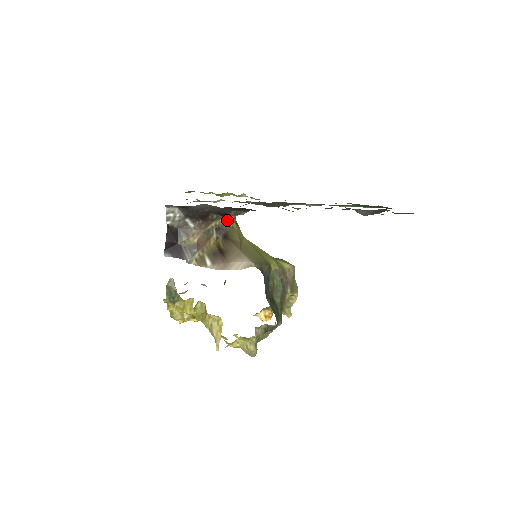
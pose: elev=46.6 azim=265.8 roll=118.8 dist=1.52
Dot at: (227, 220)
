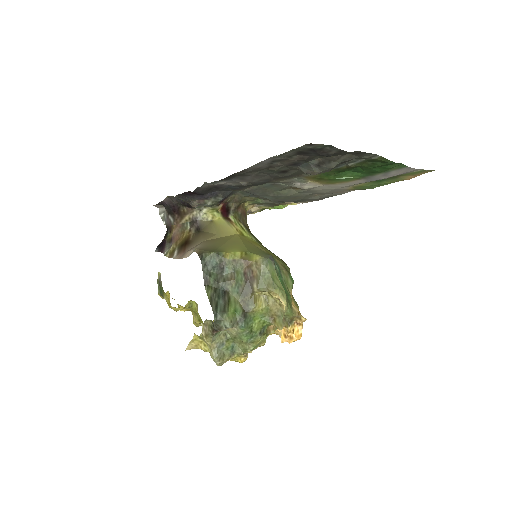
Dot at: (202, 213)
